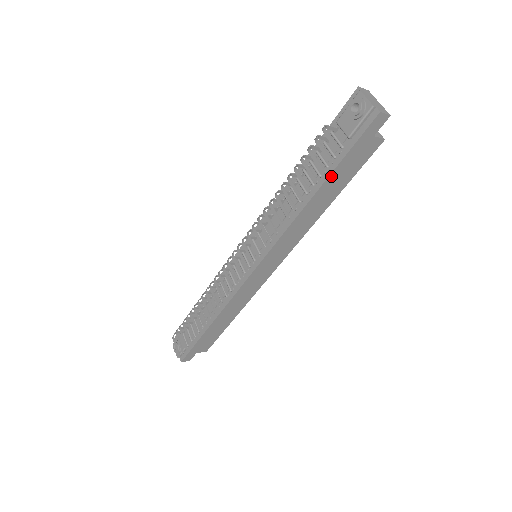
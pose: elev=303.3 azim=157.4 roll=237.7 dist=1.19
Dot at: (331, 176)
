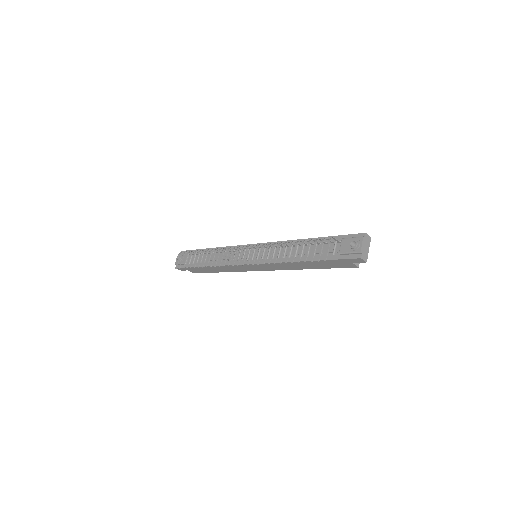
Dot at: occluded
